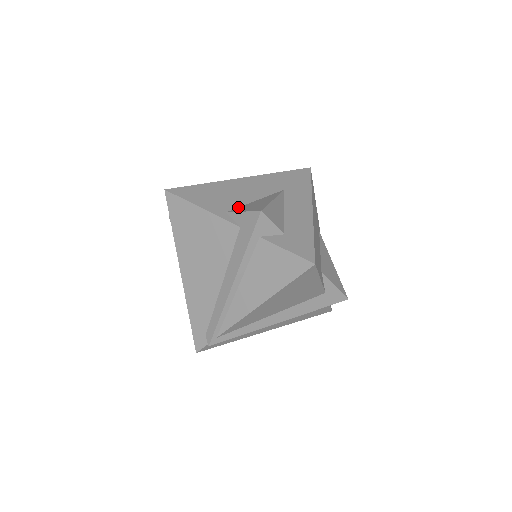
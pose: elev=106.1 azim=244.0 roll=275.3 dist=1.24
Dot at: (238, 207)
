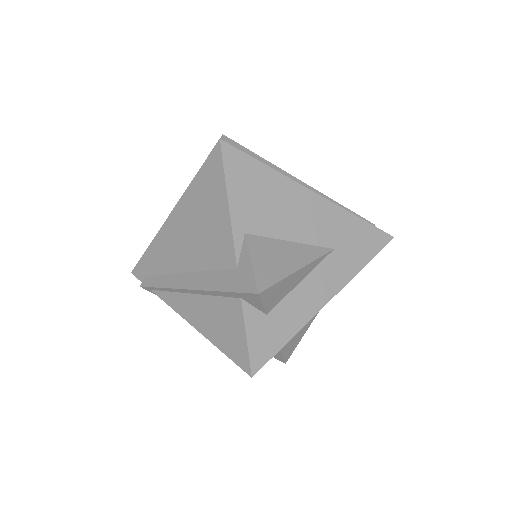
Dot at: (264, 236)
